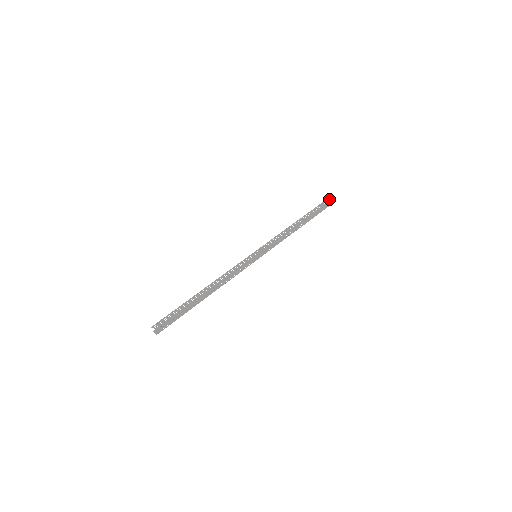
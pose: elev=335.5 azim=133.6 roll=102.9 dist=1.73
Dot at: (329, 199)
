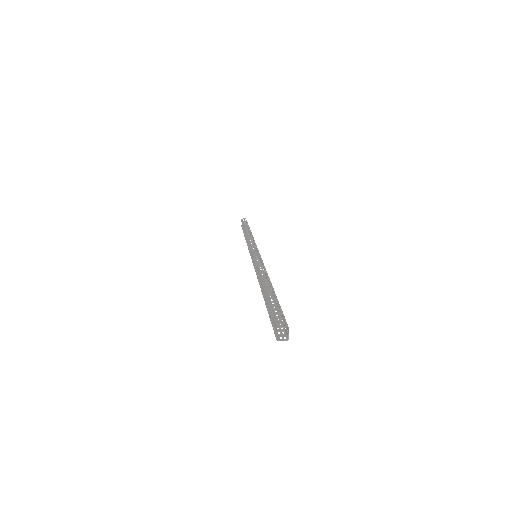
Dot at: (244, 218)
